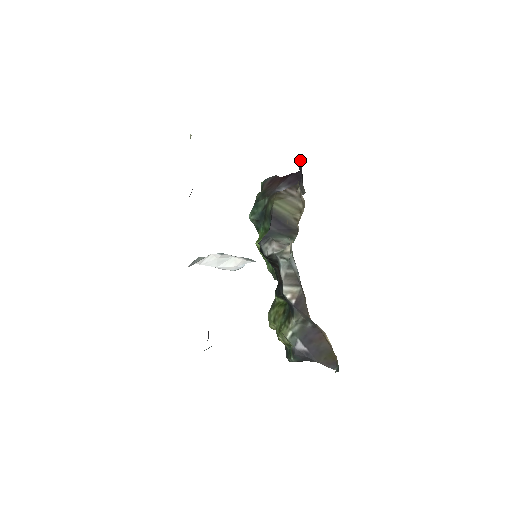
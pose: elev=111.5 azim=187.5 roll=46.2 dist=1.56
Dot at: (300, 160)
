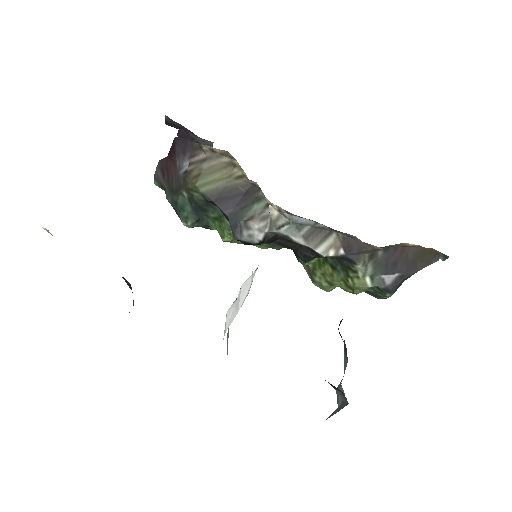
Dot at: (166, 119)
